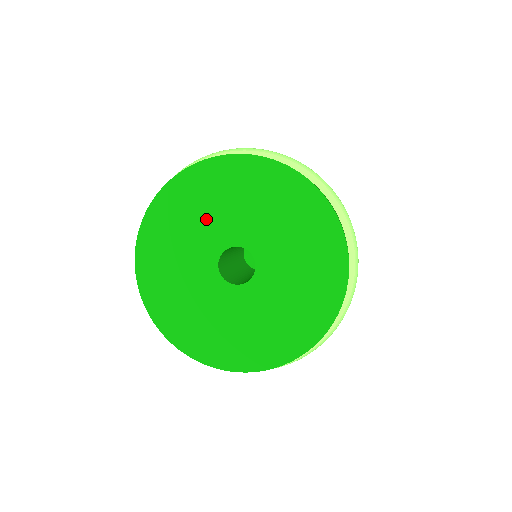
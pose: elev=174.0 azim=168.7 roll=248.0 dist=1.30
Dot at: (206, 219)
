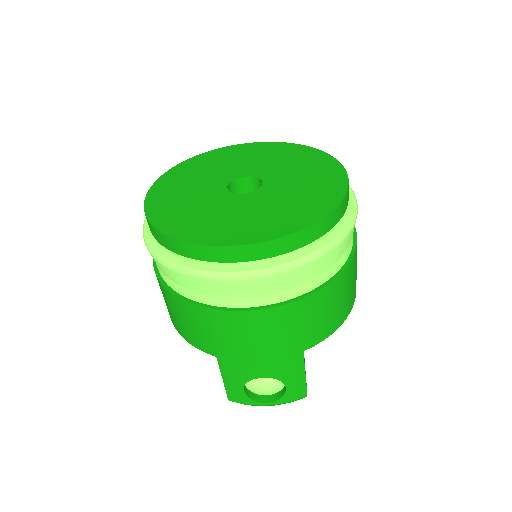
Dot at: (237, 163)
